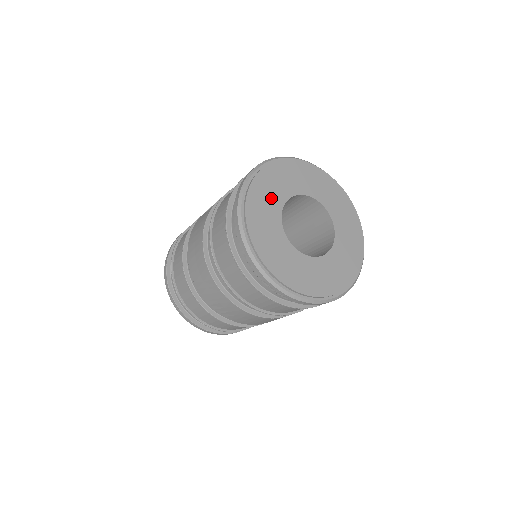
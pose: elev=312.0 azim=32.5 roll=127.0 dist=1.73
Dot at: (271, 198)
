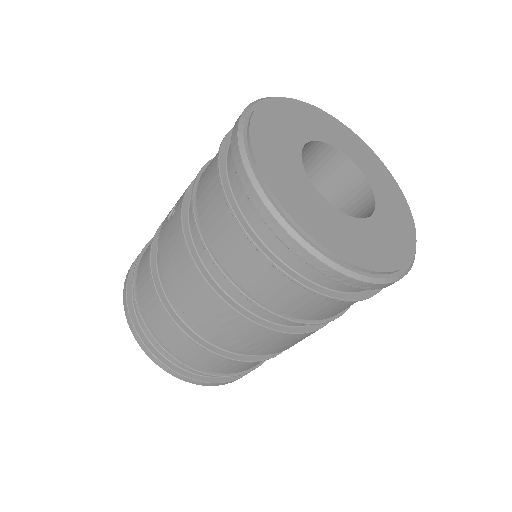
Dot at: (283, 155)
